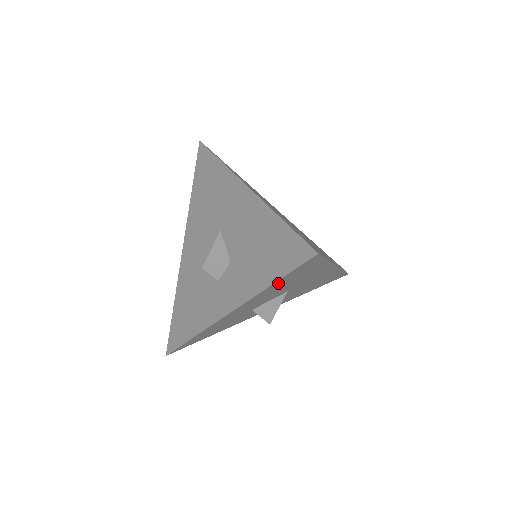
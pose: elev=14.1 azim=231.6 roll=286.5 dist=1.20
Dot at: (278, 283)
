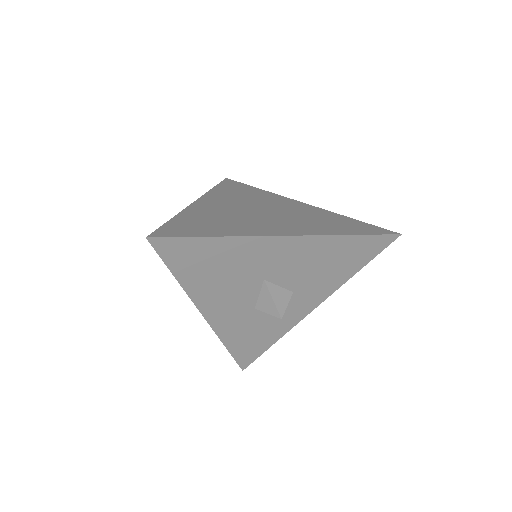
Dot at: (187, 275)
